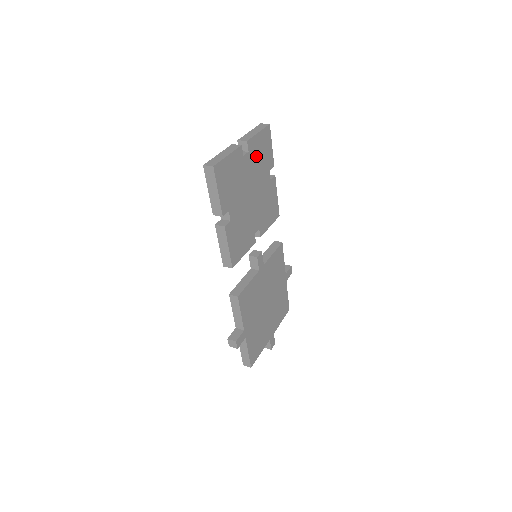
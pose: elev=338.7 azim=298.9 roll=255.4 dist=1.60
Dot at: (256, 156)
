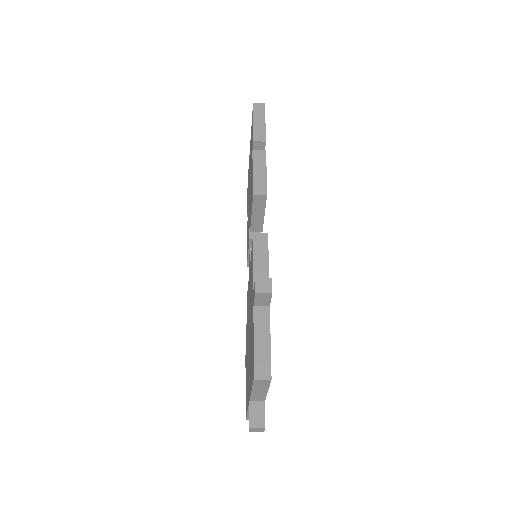
Dot at: occluded
